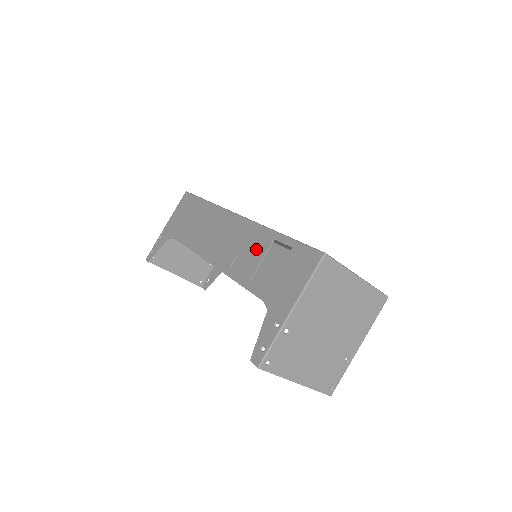
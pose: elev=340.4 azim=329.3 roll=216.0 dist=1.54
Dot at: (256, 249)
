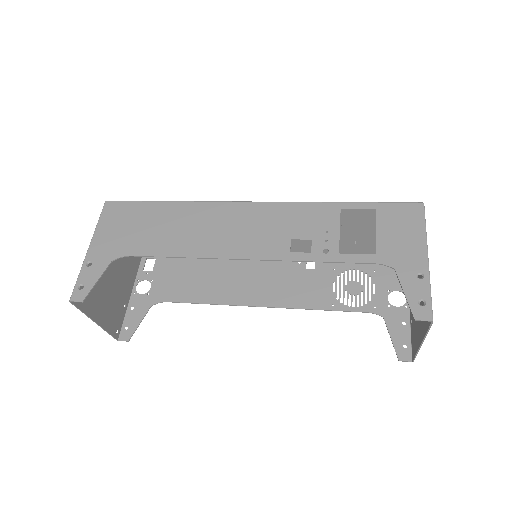
Dot at: (321, 223)
